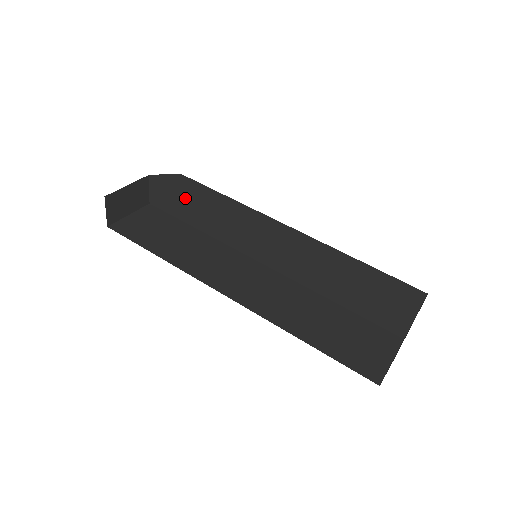
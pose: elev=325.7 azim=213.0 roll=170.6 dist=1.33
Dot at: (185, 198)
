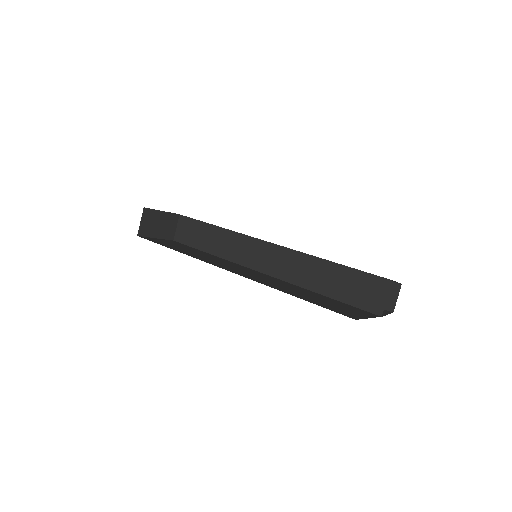
Dot at: (205, 227)
